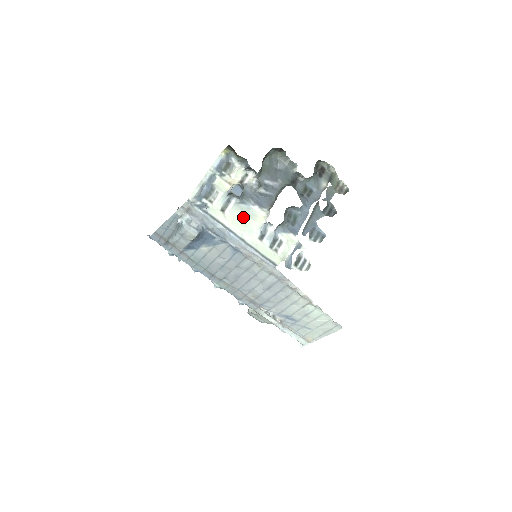
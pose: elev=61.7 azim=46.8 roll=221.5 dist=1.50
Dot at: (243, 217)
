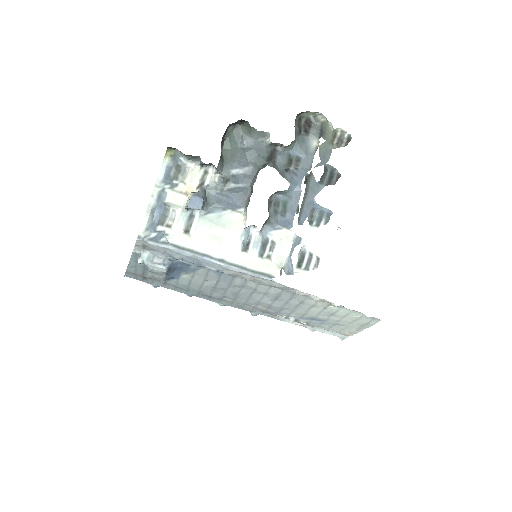
Dot at: (215, 231)
